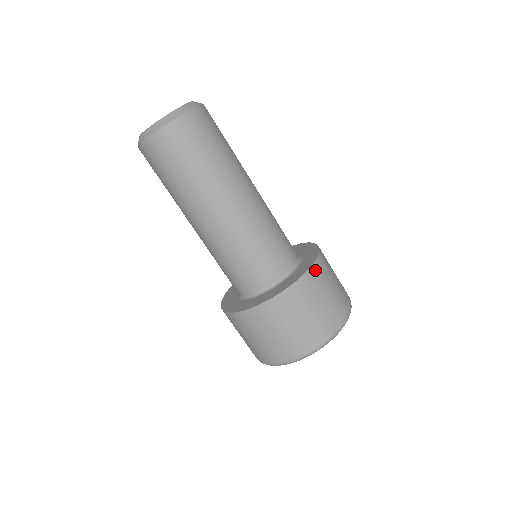
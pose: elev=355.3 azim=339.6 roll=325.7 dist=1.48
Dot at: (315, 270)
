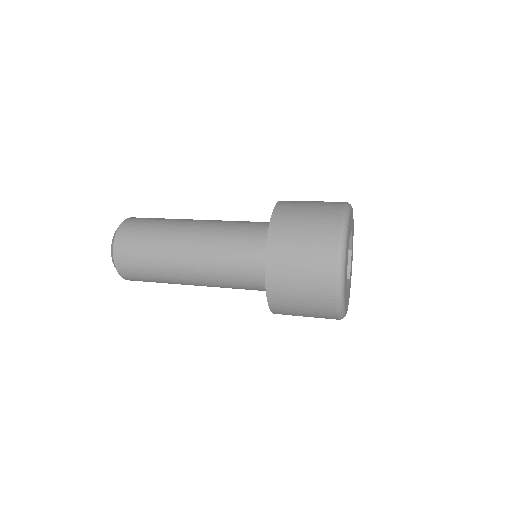
Dot at: (276, 222)
